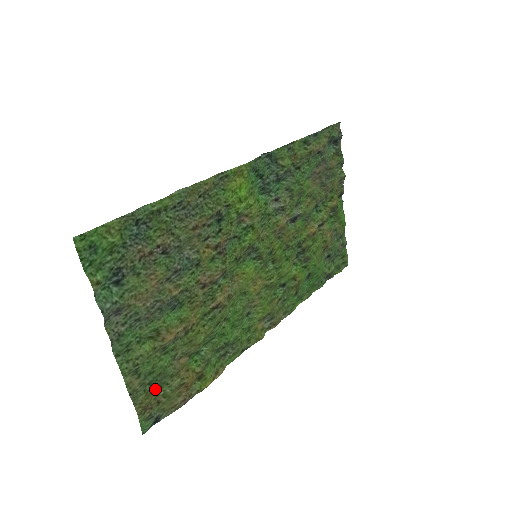
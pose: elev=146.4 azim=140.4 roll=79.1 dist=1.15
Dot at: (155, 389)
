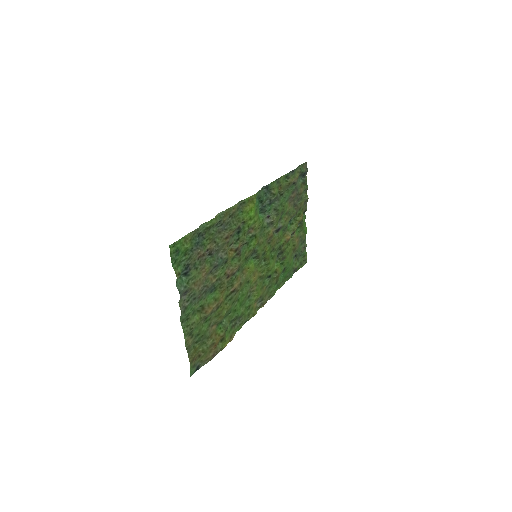
Dot at: (199, 346)
